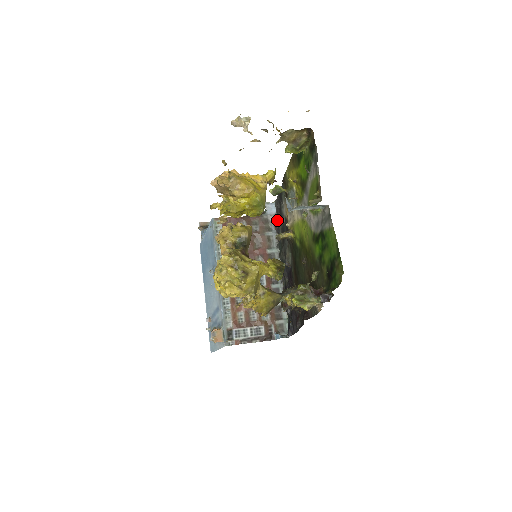
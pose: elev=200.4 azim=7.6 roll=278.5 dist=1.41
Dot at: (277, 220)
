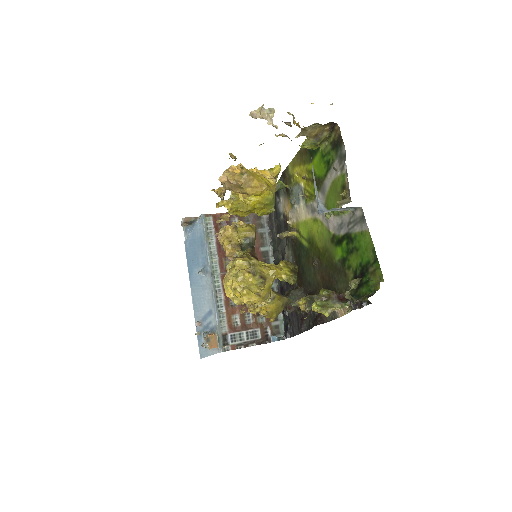
Dot at: (270, 216)
